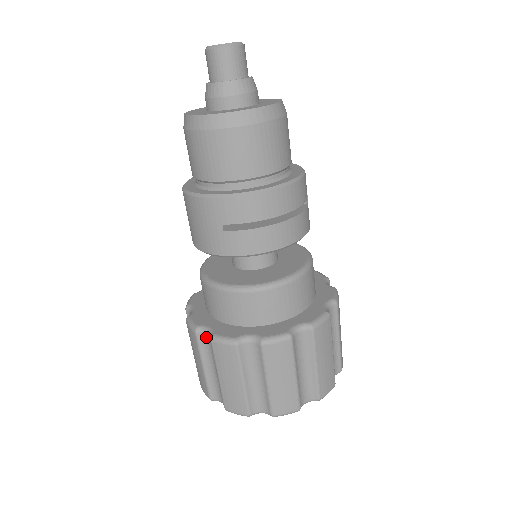
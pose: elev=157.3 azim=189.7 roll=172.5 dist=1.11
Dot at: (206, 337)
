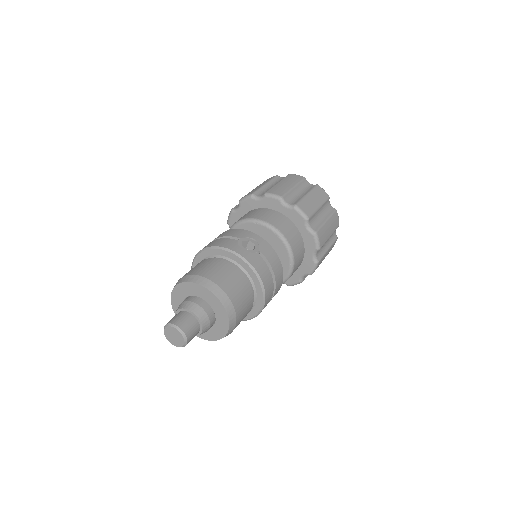
Dot at: occluded
